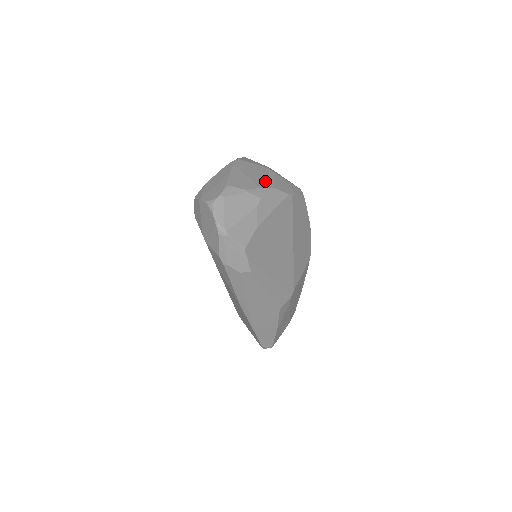
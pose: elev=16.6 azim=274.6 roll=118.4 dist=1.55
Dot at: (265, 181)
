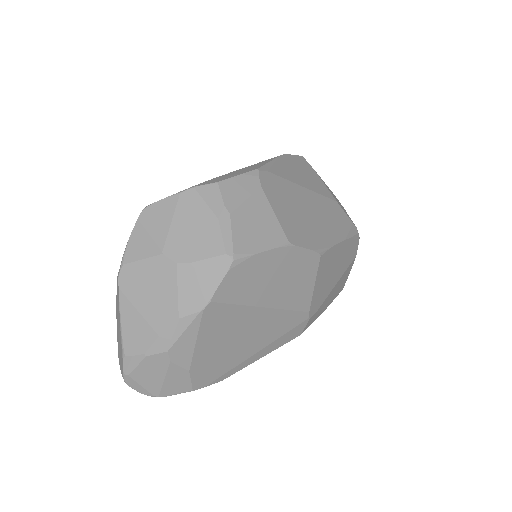
Dot at: (163, 308)
